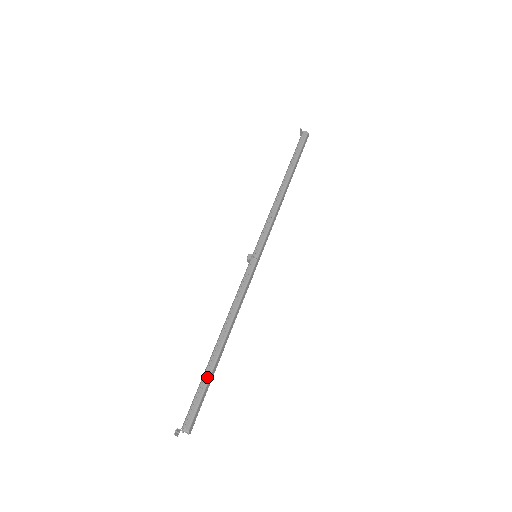
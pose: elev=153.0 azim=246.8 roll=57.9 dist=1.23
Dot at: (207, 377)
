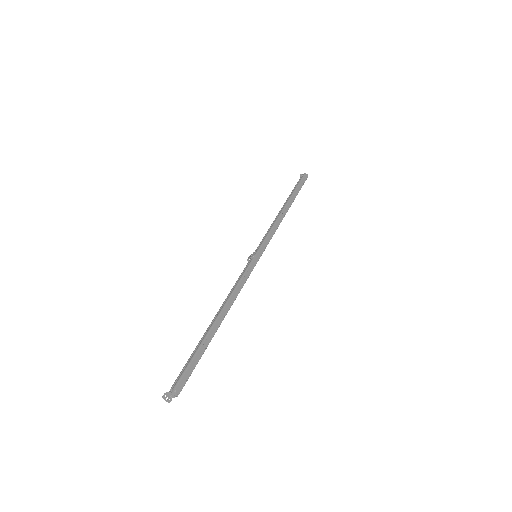
Dot at: (199, 345)
